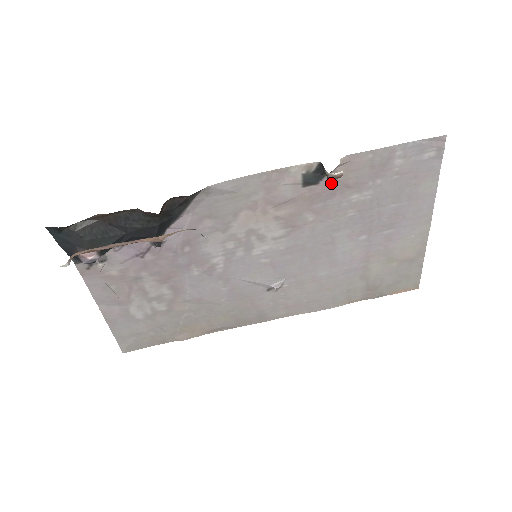
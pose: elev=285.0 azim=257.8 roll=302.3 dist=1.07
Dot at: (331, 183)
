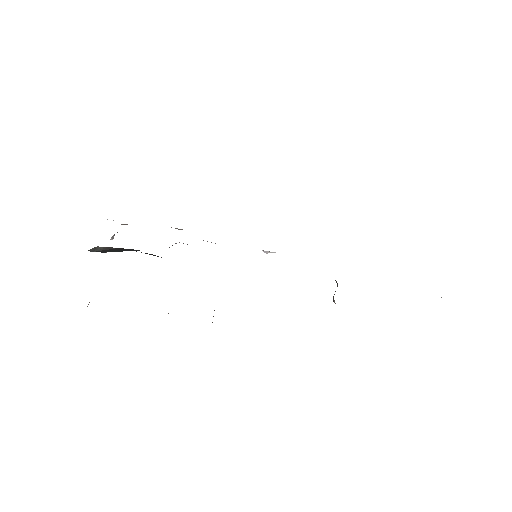
Dot at: occluded
